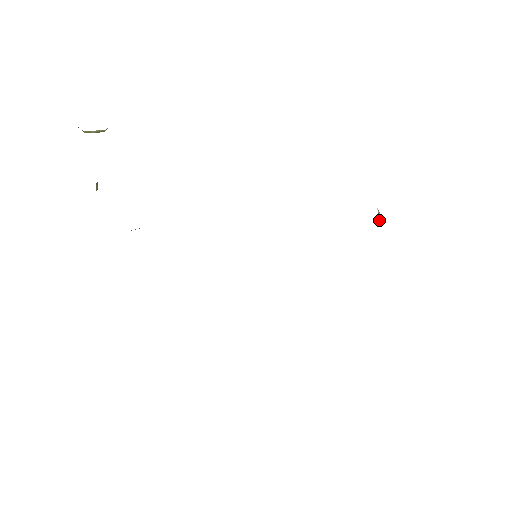
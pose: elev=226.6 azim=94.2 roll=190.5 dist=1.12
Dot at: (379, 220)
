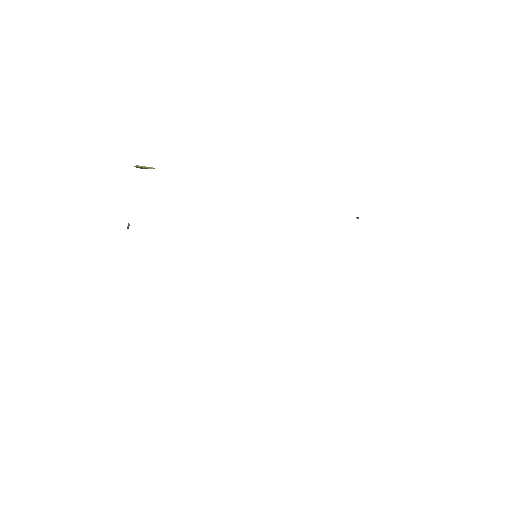
Dot at: occluded
